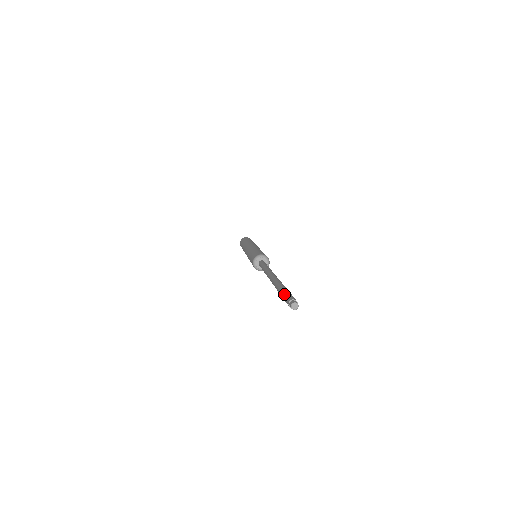
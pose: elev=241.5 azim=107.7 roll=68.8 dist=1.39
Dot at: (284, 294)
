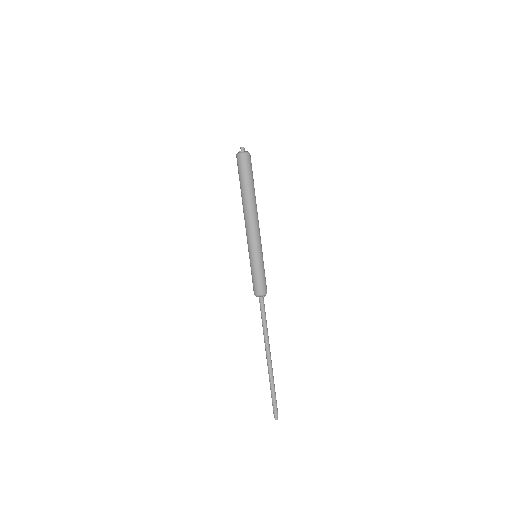
Dot at: (272, 403)
